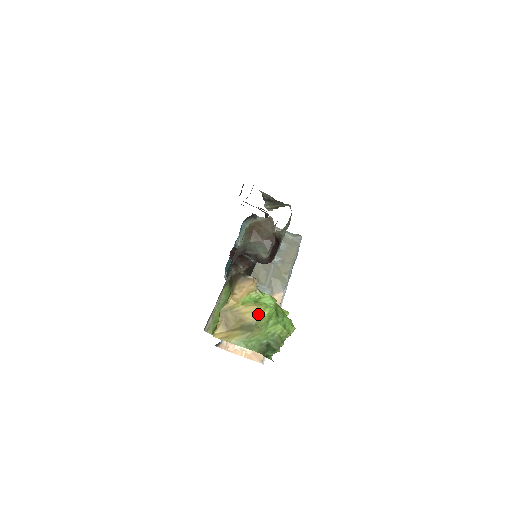
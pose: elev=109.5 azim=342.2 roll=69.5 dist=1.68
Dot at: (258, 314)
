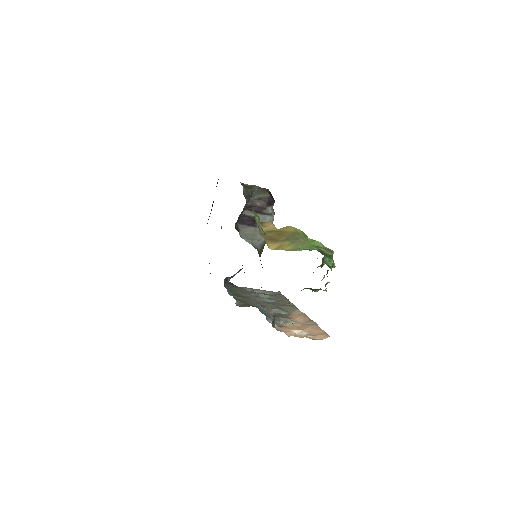
Dot at: (293, 229)
